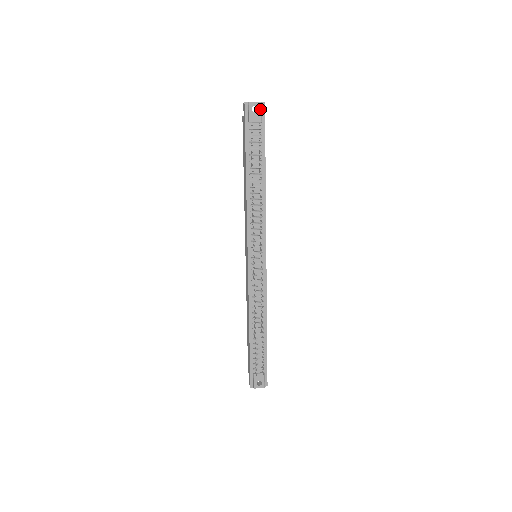
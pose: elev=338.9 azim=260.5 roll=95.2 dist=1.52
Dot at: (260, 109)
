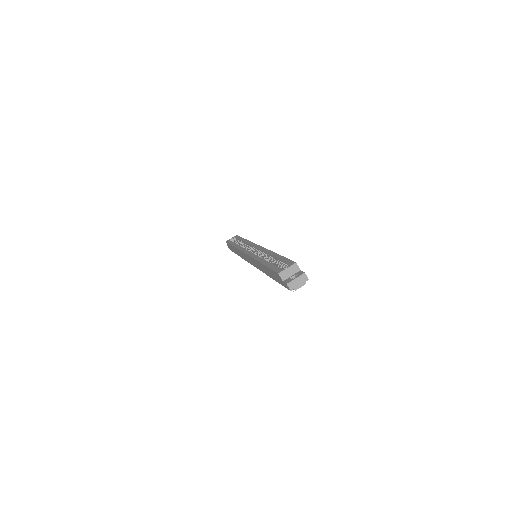
Dot at: occluded
